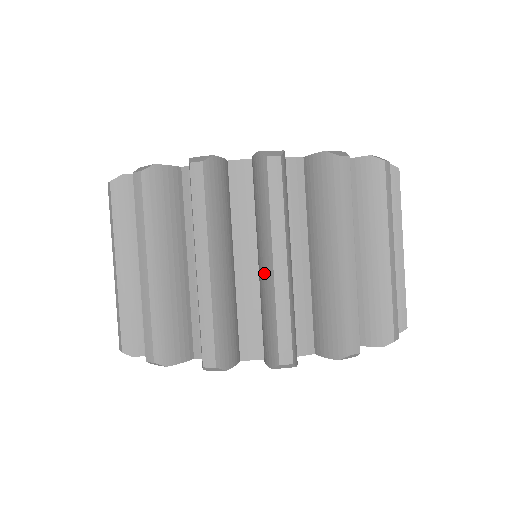
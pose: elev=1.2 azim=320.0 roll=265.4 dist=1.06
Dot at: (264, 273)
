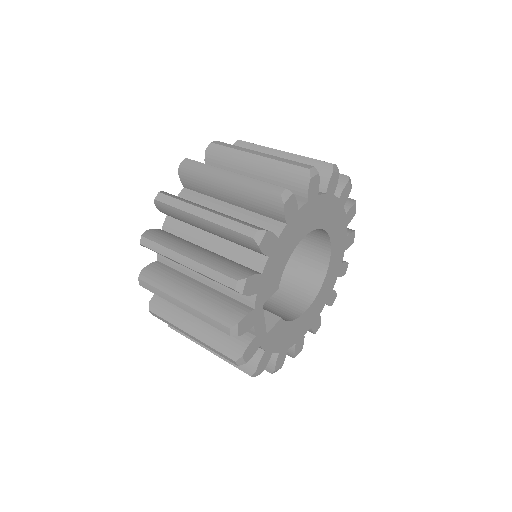
Dot at: (209, 228)
